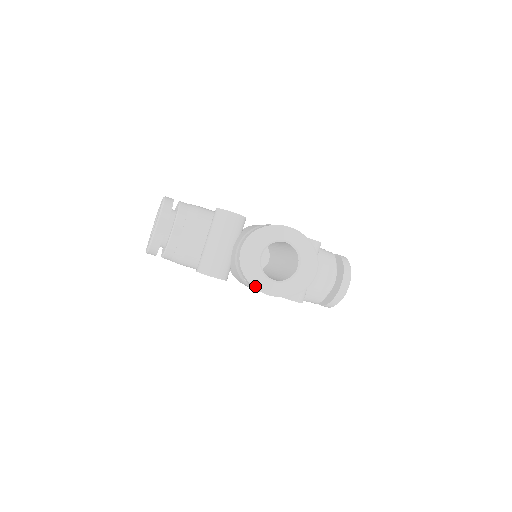
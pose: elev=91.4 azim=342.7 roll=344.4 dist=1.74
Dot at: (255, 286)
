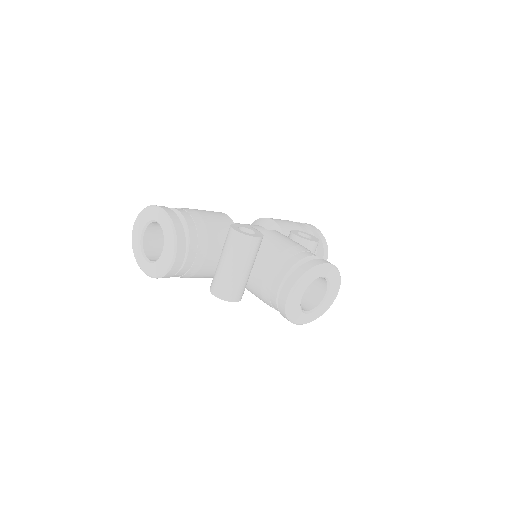
Dot at: (294, 323)
